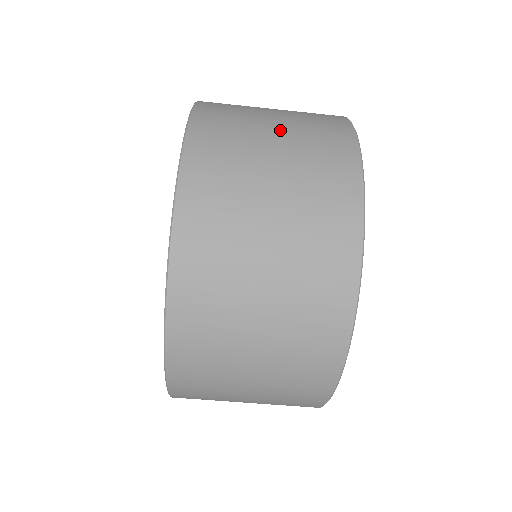
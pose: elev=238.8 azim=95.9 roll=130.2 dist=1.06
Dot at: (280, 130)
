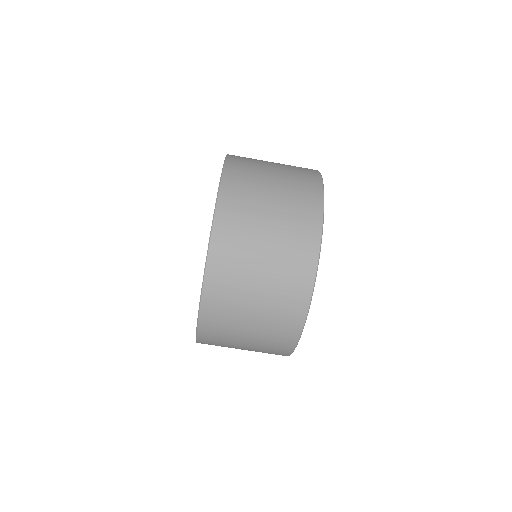
Dot at: (266, 264)
